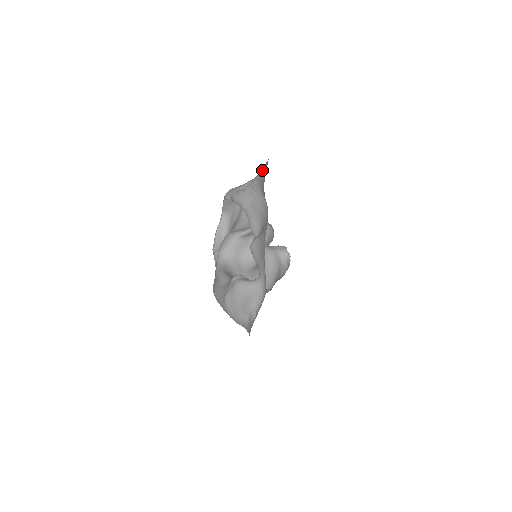
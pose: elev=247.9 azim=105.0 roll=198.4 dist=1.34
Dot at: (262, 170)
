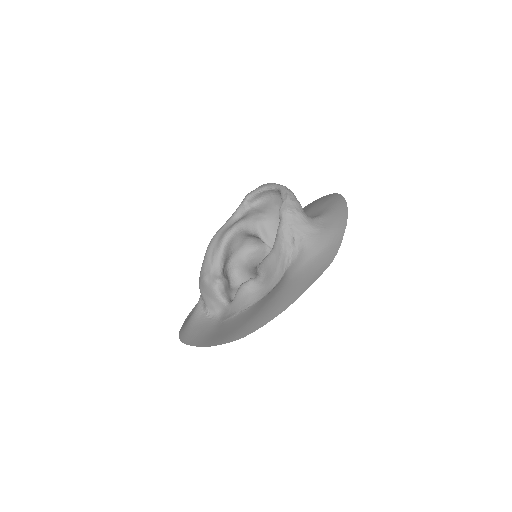
Dot at: (311, 251)
